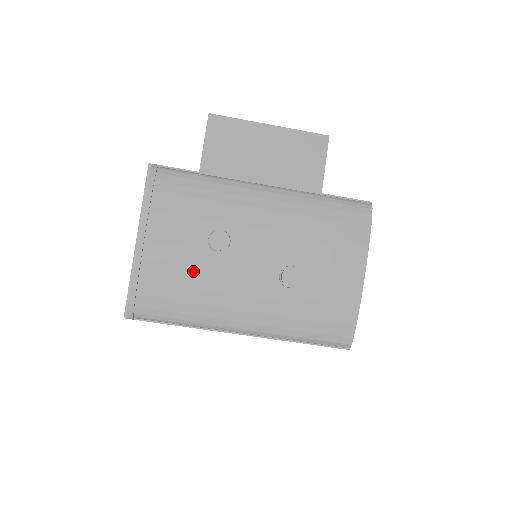
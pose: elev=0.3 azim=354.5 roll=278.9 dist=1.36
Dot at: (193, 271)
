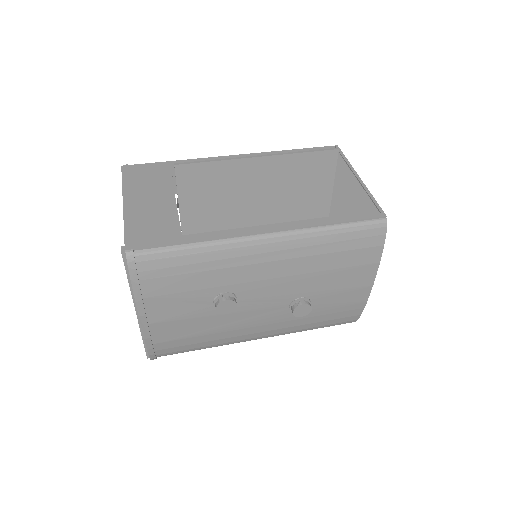
Dot at: (204, 325)
